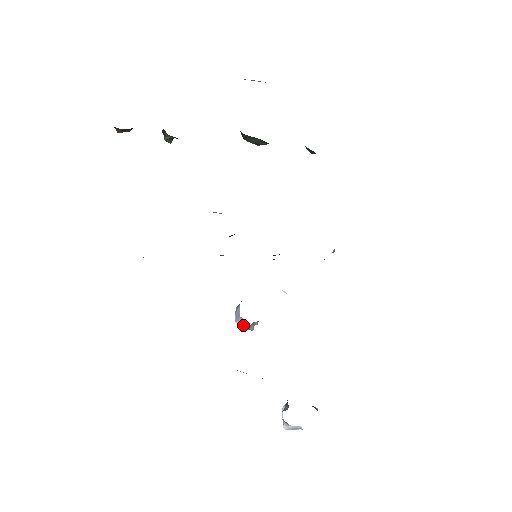
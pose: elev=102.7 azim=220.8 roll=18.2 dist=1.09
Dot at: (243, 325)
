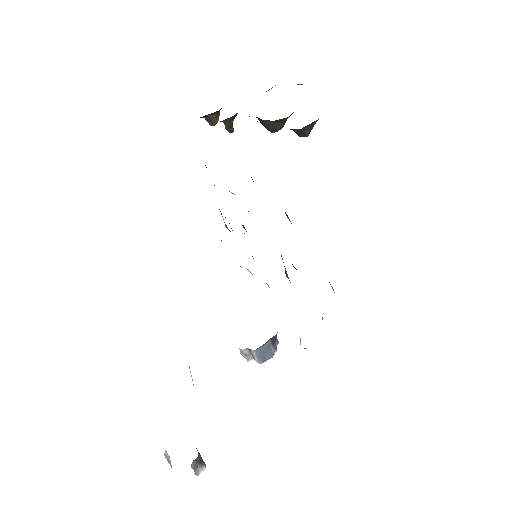
Dot at: occluded
